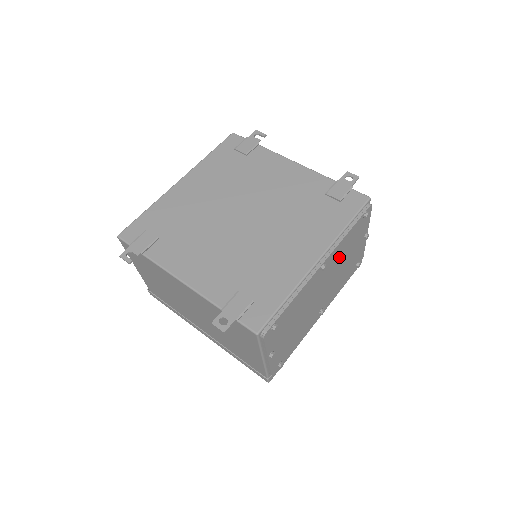
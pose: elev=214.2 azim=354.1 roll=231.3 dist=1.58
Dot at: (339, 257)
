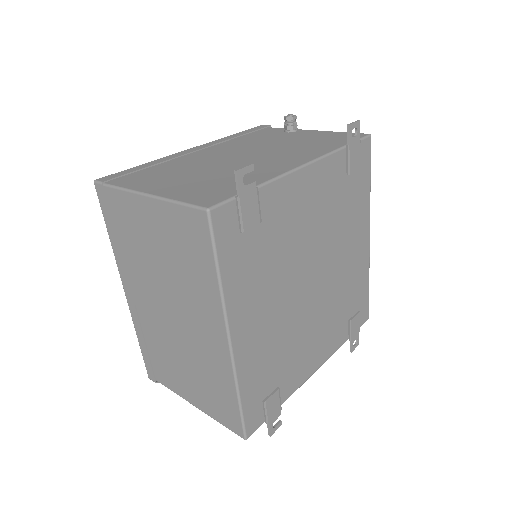
Dot at: occluded
